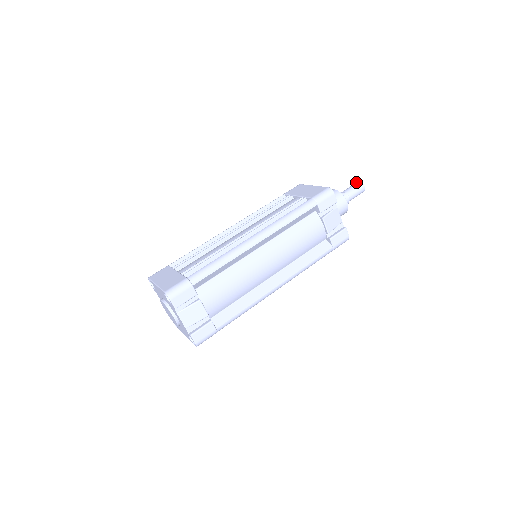
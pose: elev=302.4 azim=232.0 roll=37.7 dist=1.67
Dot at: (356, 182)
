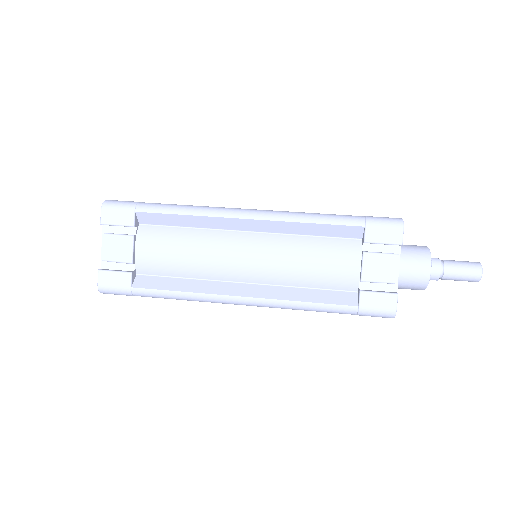
Dot at: occluded
